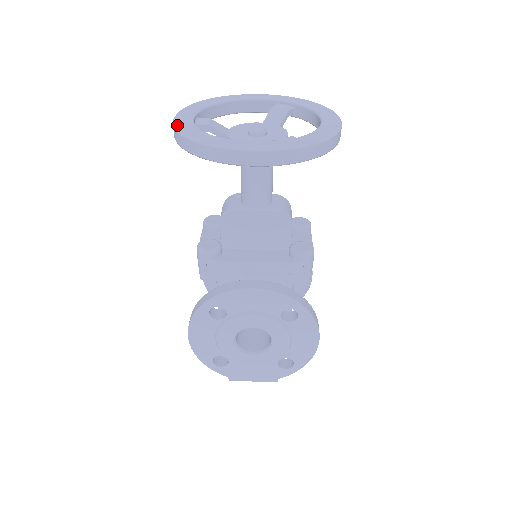
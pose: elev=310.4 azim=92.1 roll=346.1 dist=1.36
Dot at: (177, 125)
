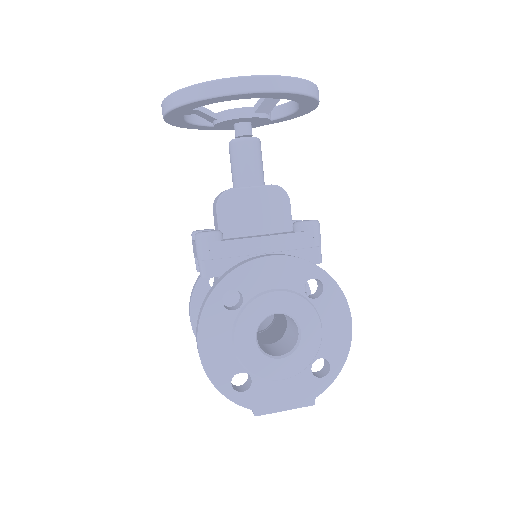
Dot at: (169, 96)
